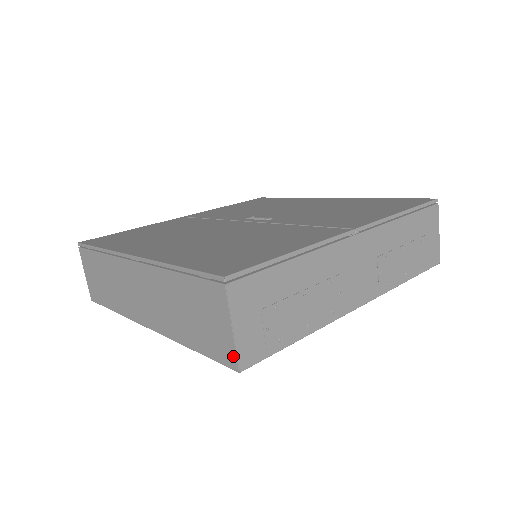
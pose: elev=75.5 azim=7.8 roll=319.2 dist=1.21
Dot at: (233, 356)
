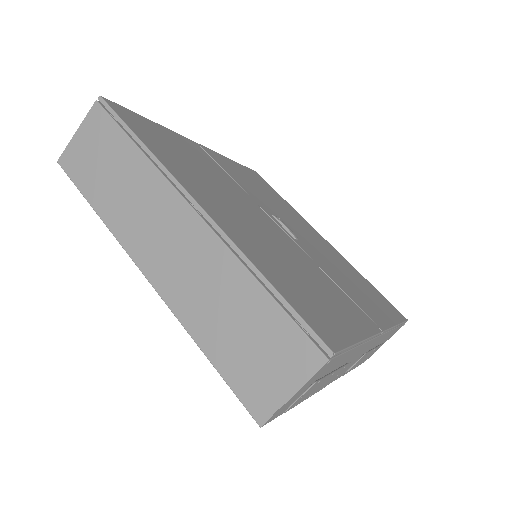
Dot at: (268, 411)
